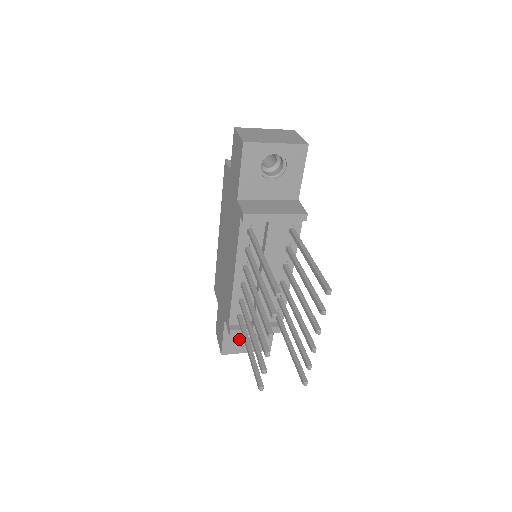
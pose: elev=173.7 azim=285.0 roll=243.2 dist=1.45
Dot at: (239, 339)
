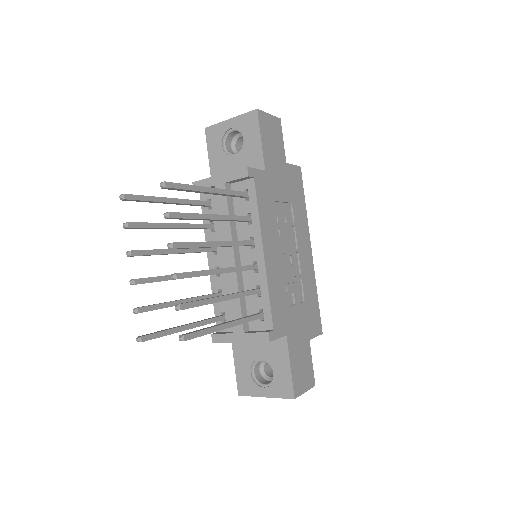
Dot at: (259, 377)
